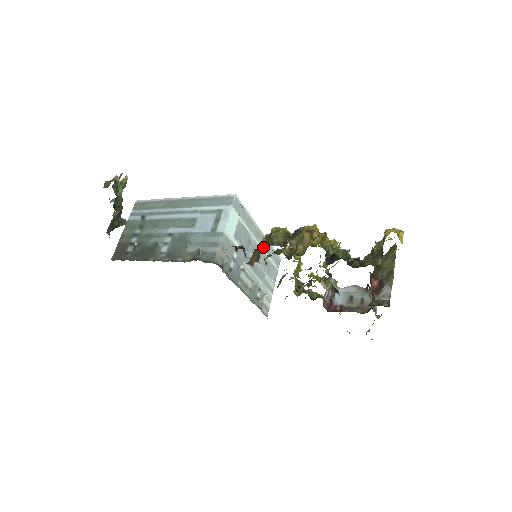
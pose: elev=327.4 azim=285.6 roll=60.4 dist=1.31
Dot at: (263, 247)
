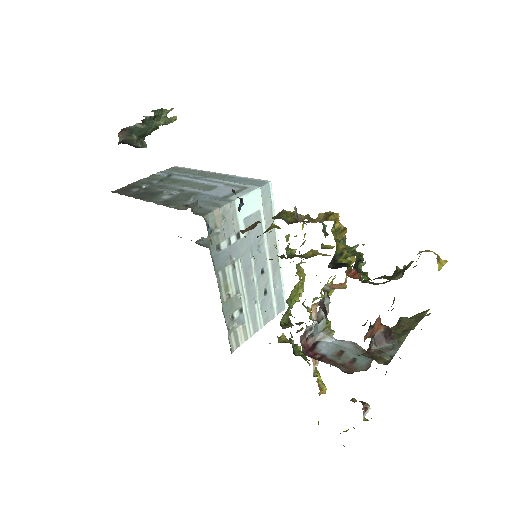
Dot at: (267, 229)
